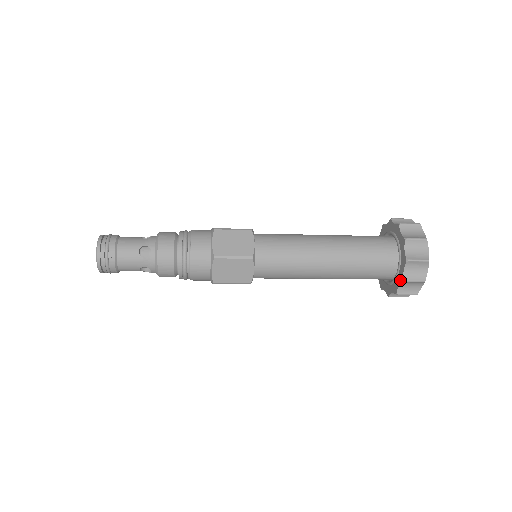
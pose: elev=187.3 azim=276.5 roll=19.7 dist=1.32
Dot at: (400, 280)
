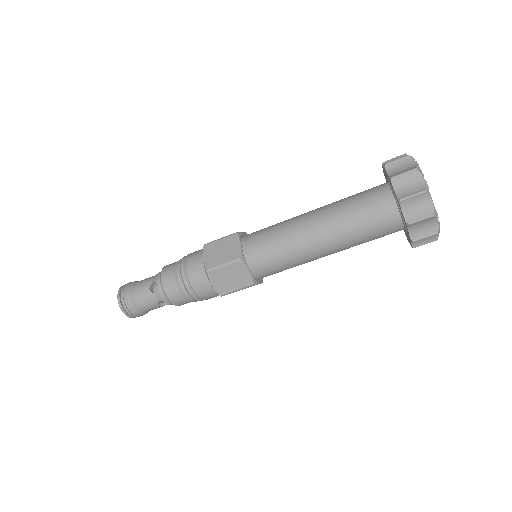
Dot at: occluded
